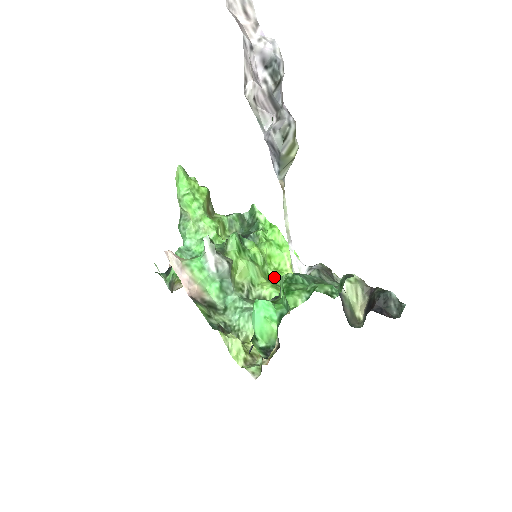
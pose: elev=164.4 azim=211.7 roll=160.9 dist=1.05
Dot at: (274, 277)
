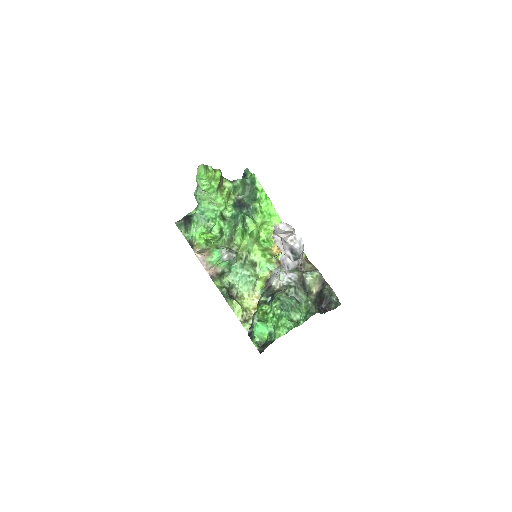
Dot at: (263, 239)
